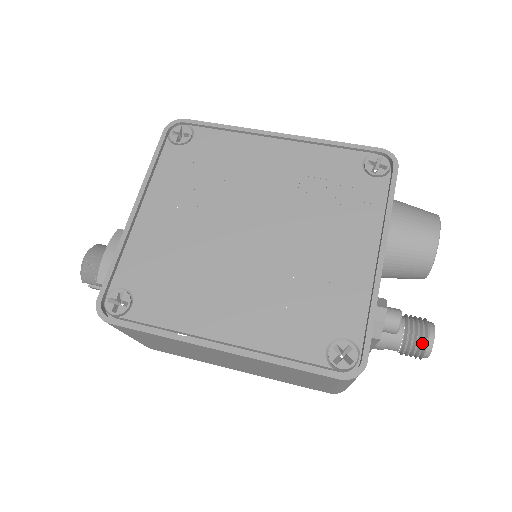
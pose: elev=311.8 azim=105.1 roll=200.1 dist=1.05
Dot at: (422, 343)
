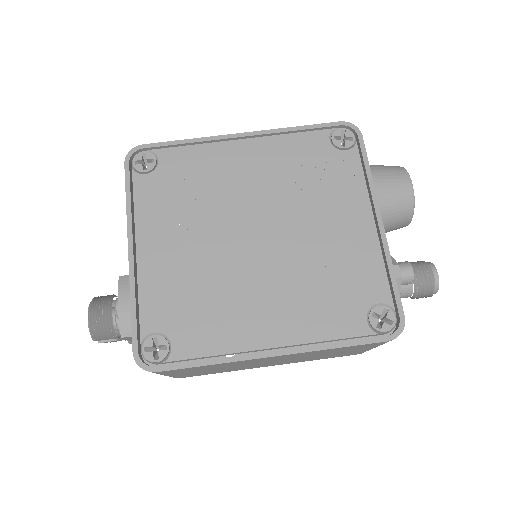
Dot at: (430, 283)
